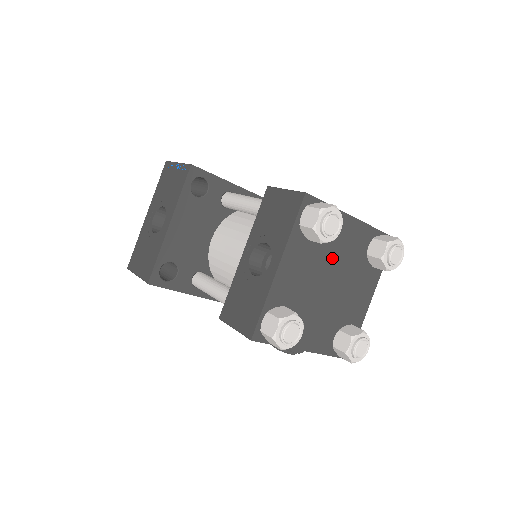
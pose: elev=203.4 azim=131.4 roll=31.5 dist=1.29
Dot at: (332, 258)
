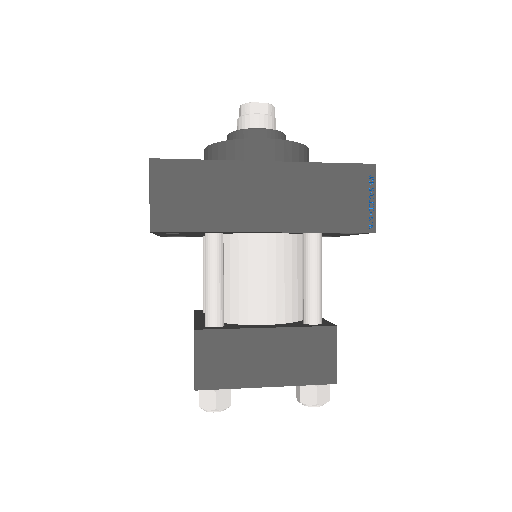
Dot at: occluded
